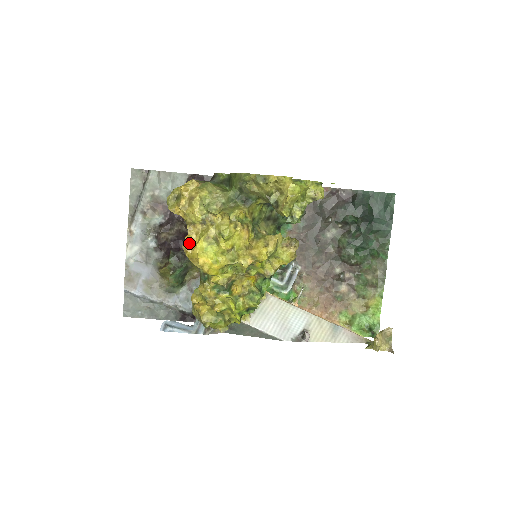
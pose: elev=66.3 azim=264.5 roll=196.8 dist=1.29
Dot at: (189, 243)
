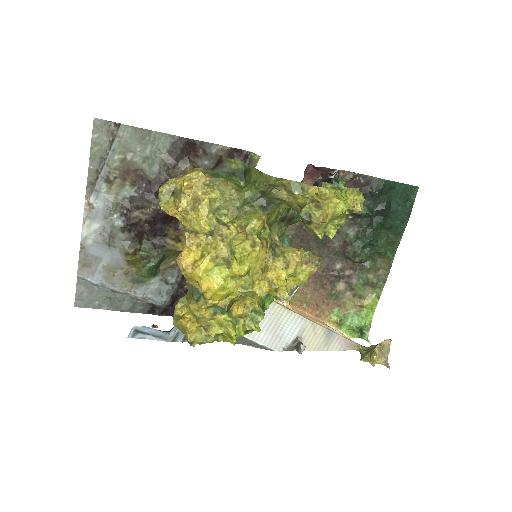
Dot at: (187, 258)
